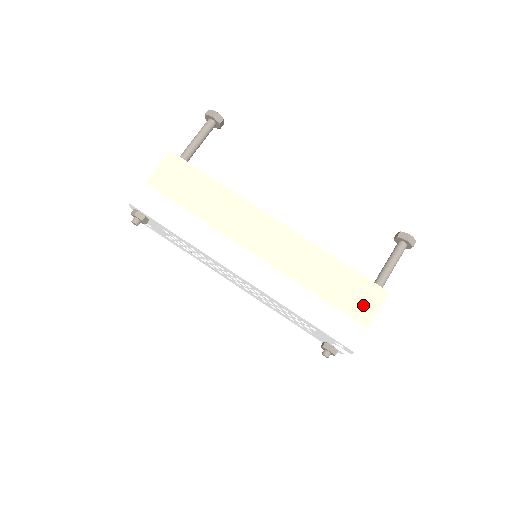
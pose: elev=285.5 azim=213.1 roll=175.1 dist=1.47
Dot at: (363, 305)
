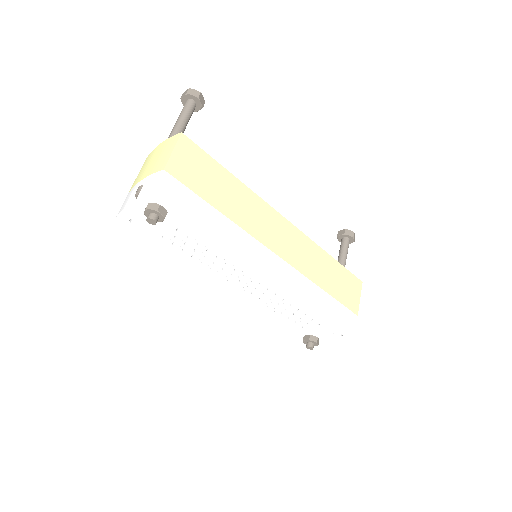
Dot at: (351, 295)
